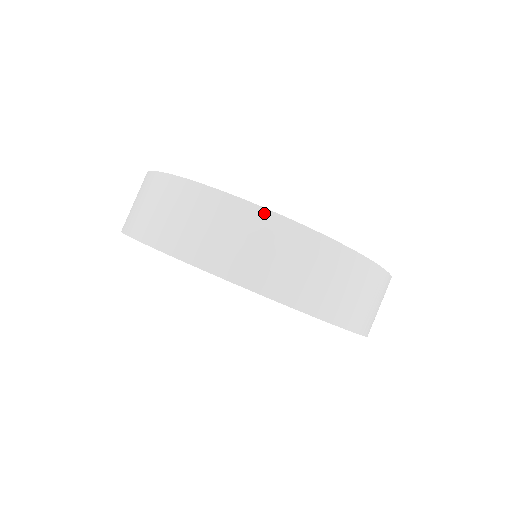
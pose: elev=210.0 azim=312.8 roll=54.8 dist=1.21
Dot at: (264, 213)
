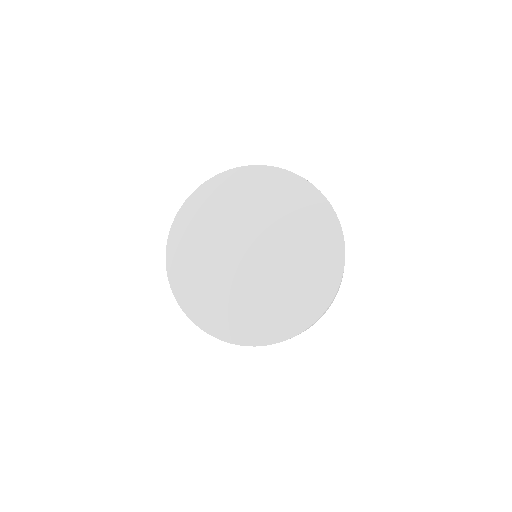
Dot at: (190, 318)
